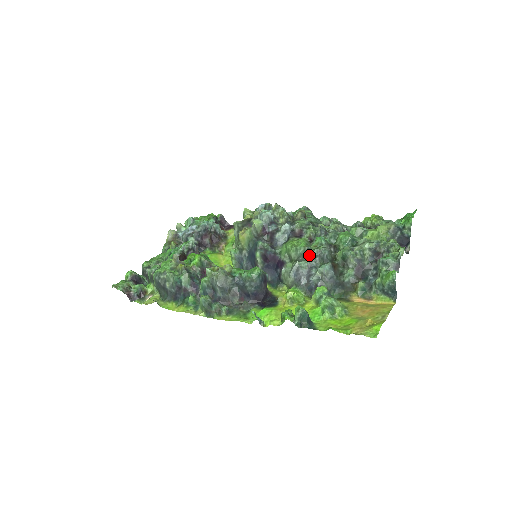
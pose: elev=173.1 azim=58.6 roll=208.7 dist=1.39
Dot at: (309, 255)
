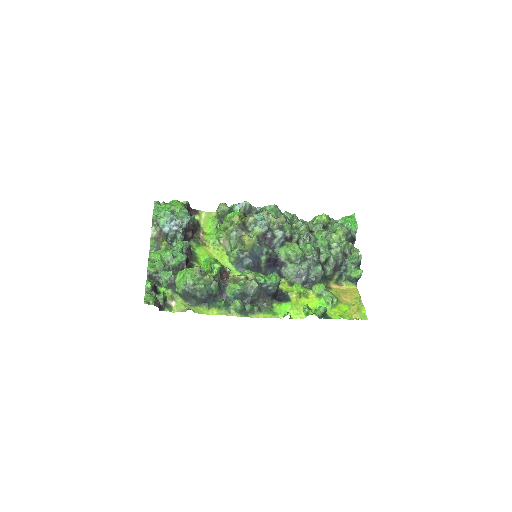
Dot at: (305, 259)
